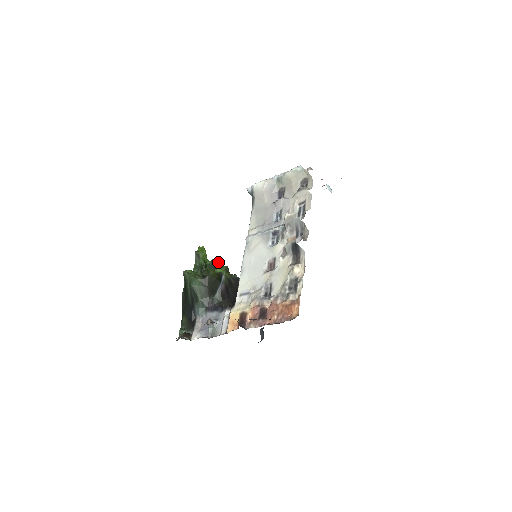
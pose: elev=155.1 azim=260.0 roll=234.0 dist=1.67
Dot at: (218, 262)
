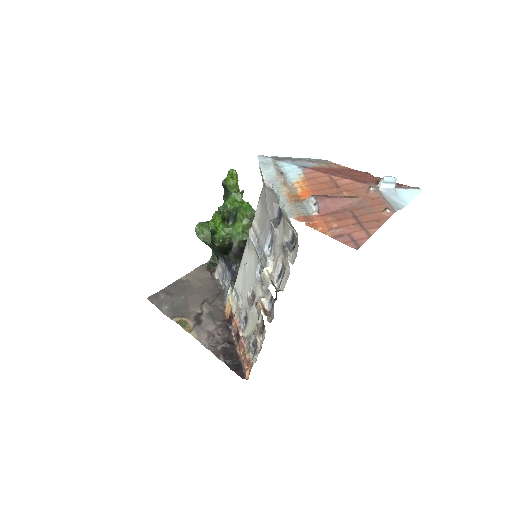
Dot at: (239, 212)
